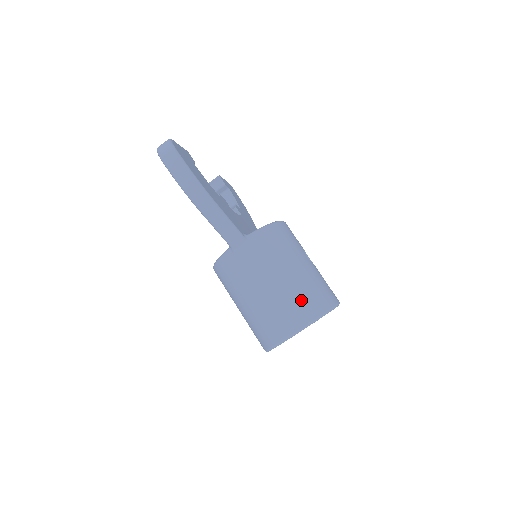
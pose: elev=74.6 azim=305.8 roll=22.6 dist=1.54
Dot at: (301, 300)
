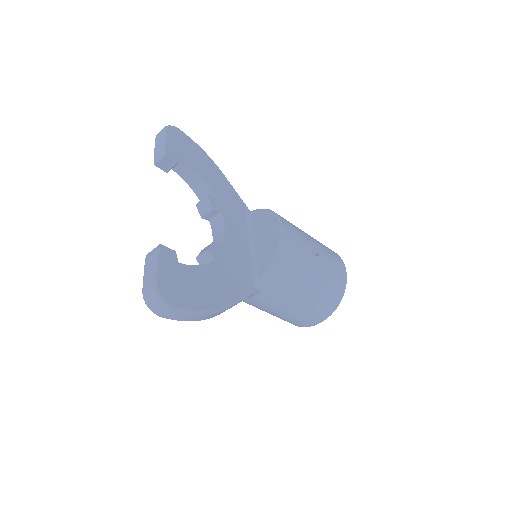
Dot at: (320, 306)
